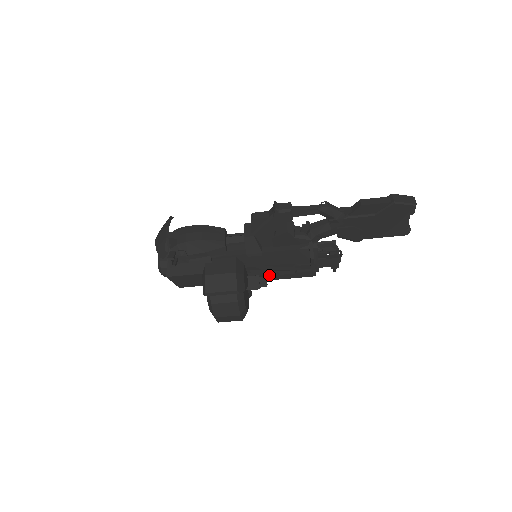
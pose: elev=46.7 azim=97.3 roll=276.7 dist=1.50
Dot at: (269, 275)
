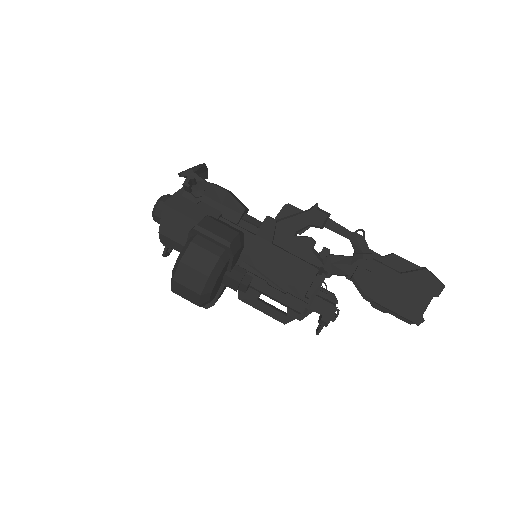
Dot at: (258, 278)
